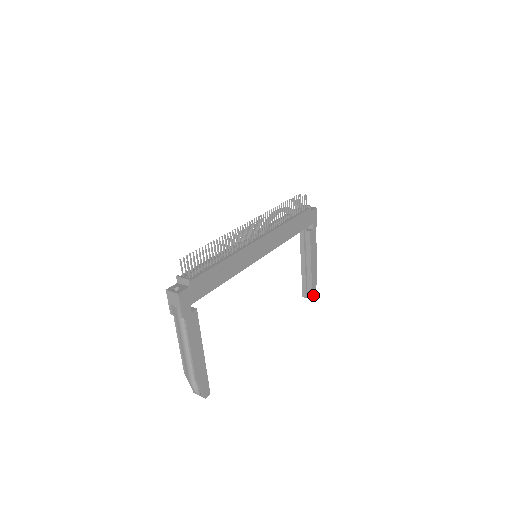
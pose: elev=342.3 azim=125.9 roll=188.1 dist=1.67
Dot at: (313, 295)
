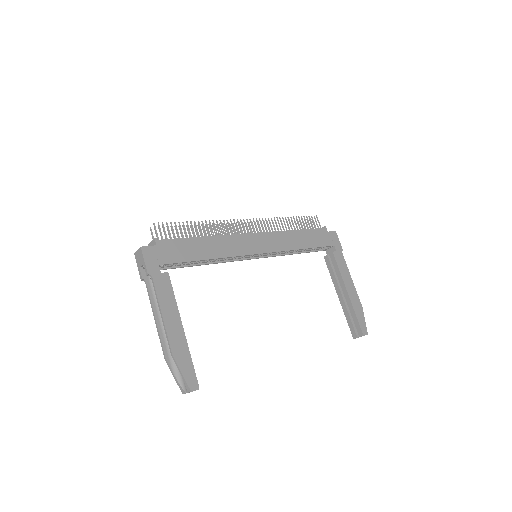
Dot at: (363, 330)
